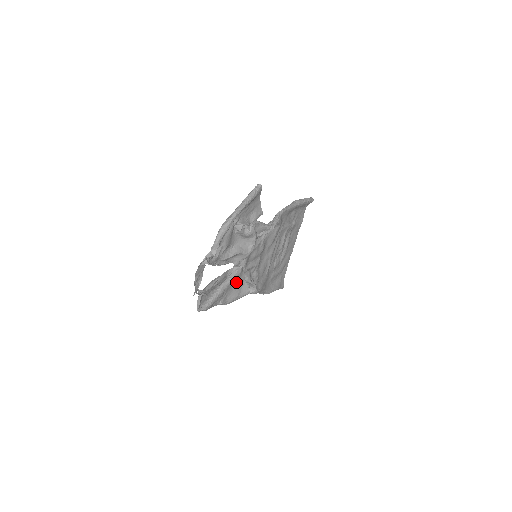
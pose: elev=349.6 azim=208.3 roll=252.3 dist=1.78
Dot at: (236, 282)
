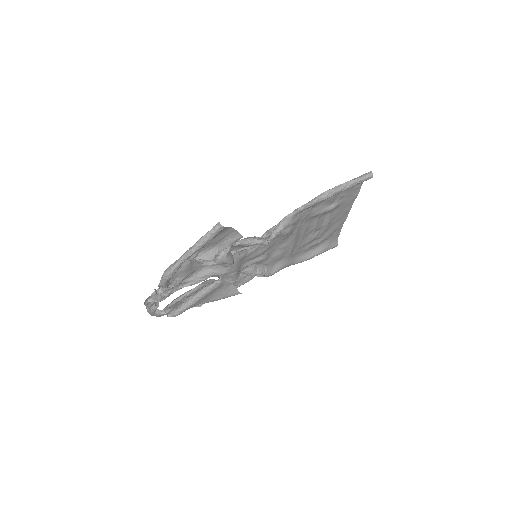
Dot at: (218, 289)
